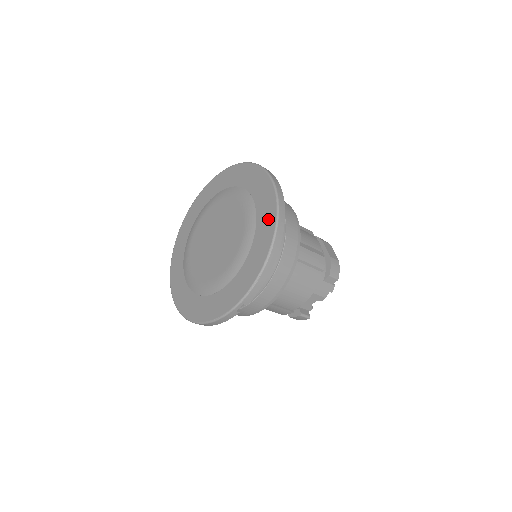
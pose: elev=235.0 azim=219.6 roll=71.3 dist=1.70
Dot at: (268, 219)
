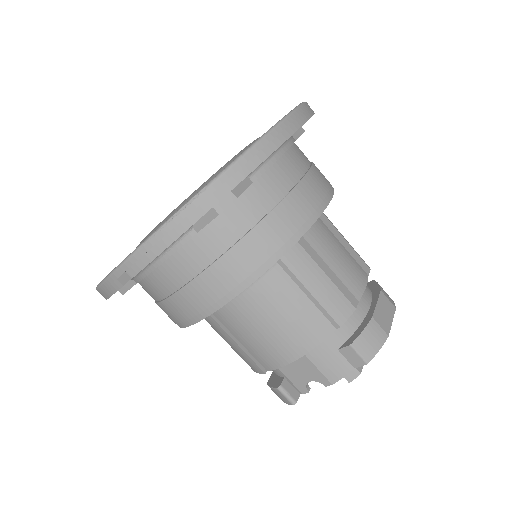
Dot at: occluded
